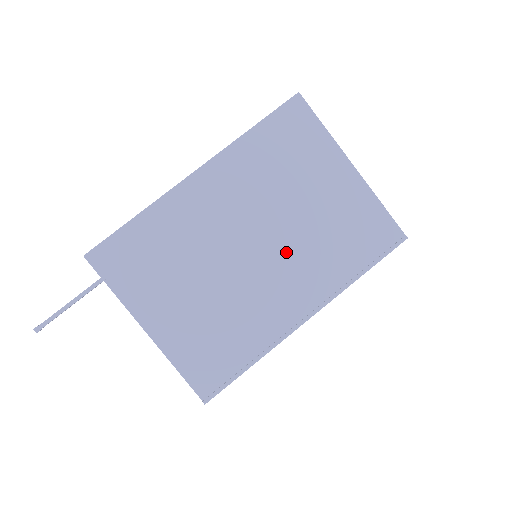
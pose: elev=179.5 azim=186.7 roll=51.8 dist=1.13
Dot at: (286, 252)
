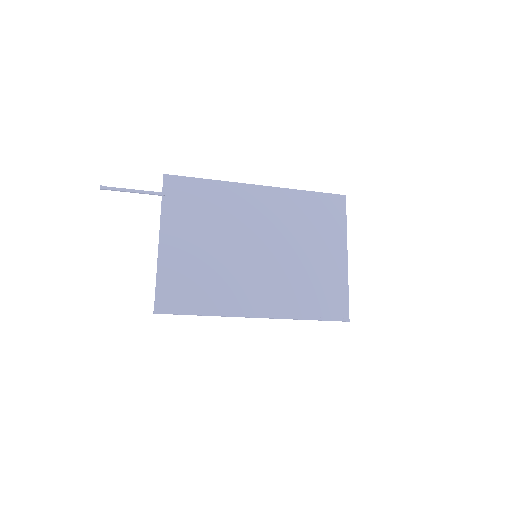
Dot at: (275, 268)
